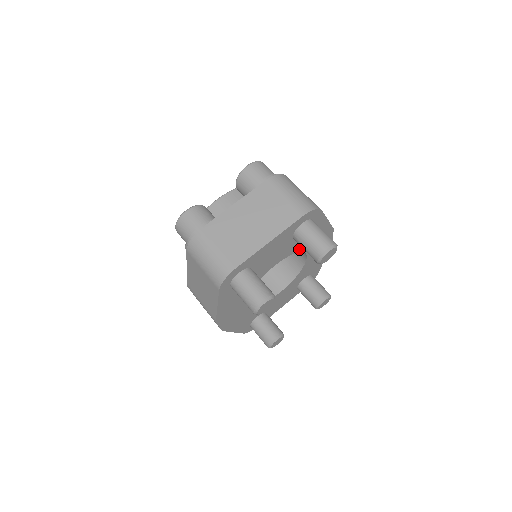
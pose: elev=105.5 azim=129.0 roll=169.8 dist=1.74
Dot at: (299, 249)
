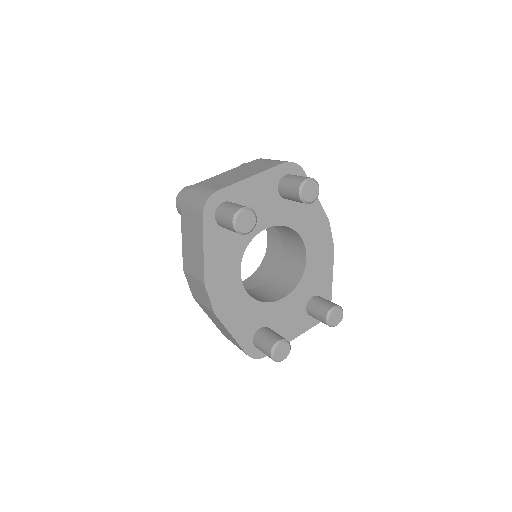
Dot at: (292, 224)
